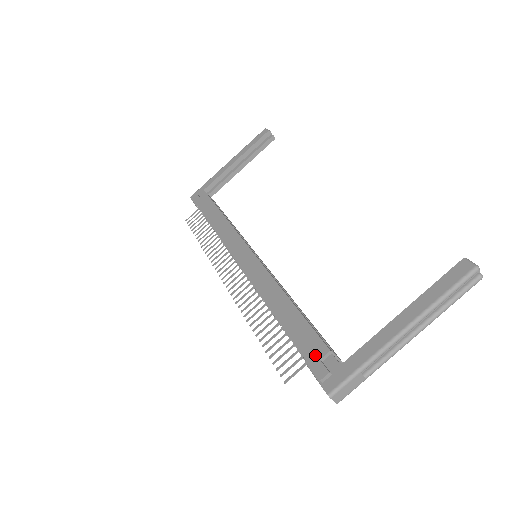
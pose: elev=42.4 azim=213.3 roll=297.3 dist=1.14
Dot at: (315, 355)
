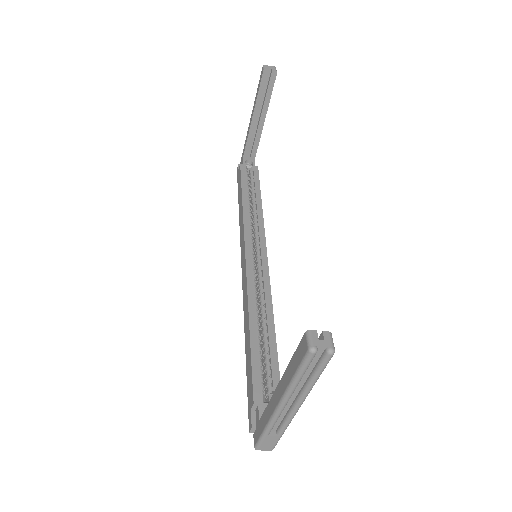
Dot at: (250, 403)
